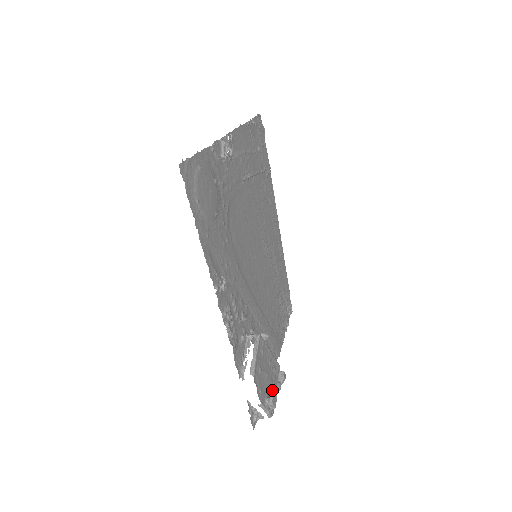
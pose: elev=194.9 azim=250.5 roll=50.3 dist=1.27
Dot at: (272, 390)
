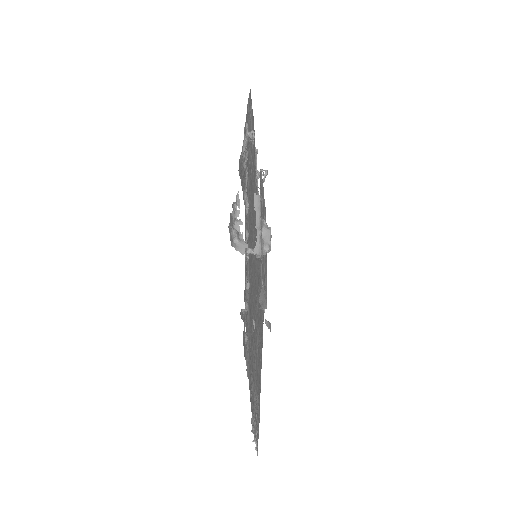
Dot at: occluded
